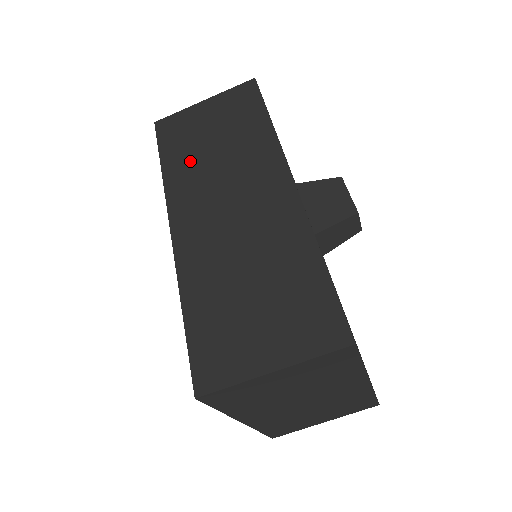
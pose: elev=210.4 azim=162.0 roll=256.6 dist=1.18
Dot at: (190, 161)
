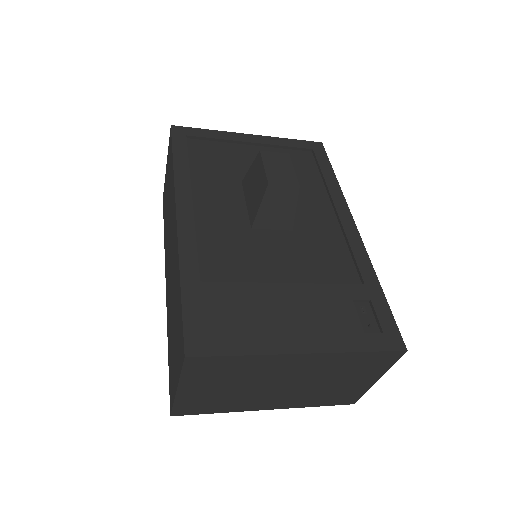
Dot at: (166, 224)
